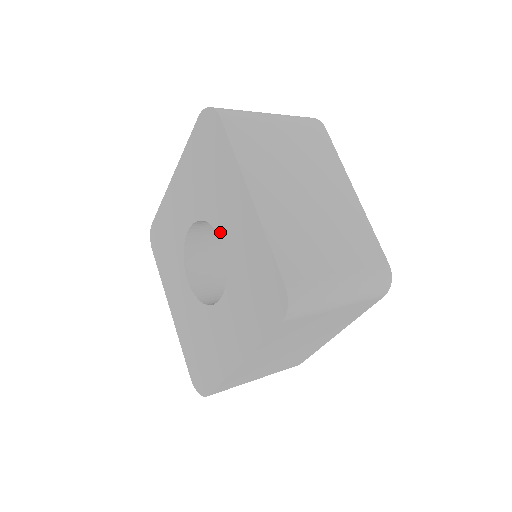
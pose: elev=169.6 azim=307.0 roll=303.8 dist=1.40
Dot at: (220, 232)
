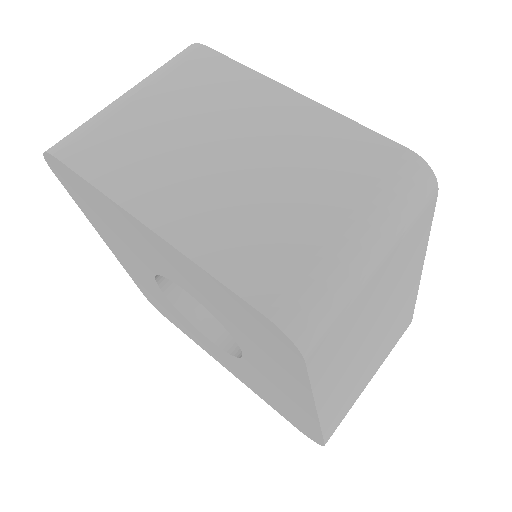
Dot at: (174, 281)
